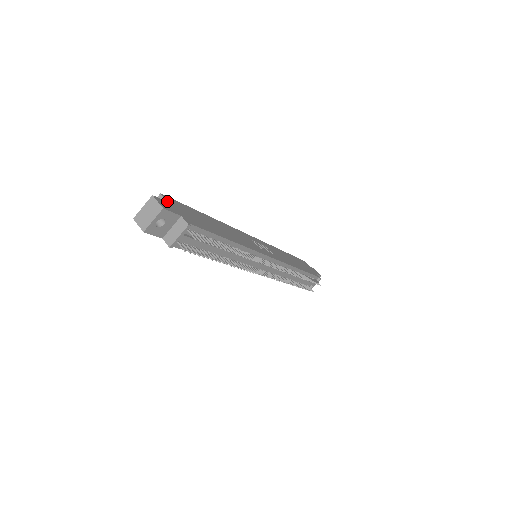
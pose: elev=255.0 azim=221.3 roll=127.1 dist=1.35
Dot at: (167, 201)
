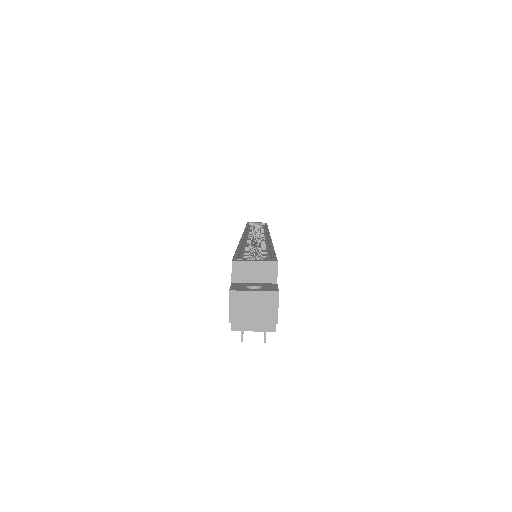
Dot at: occluded
